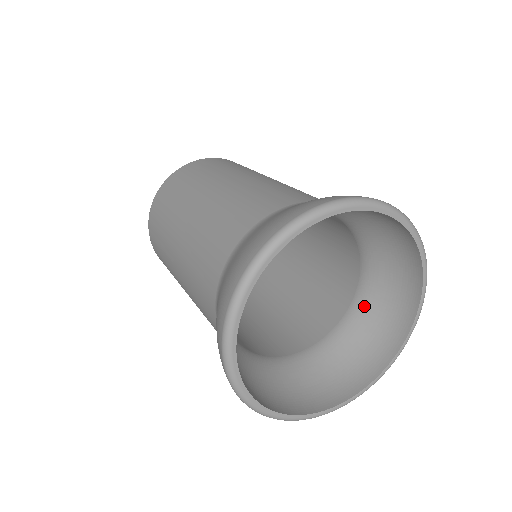
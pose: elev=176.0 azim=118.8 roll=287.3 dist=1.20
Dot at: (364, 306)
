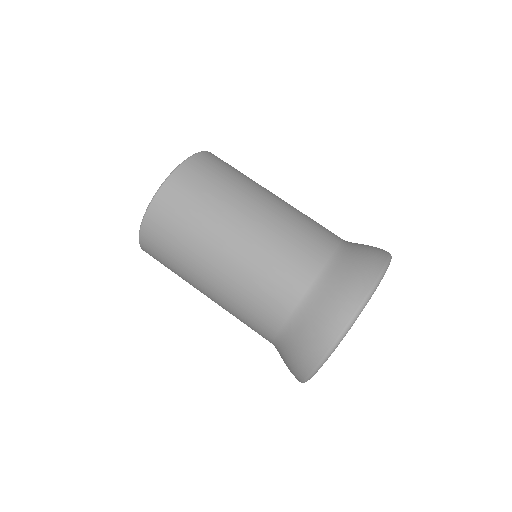
Dot at: occluded
